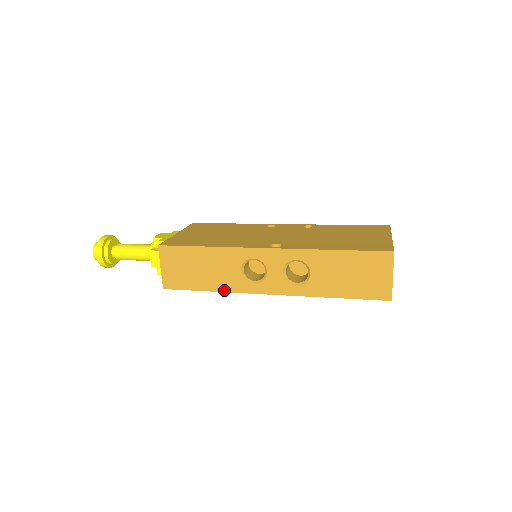
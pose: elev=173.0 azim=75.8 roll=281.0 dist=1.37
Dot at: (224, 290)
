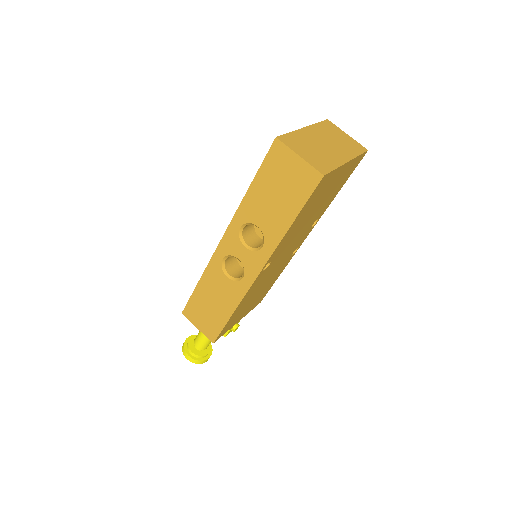
Dot at: (236, 304)
